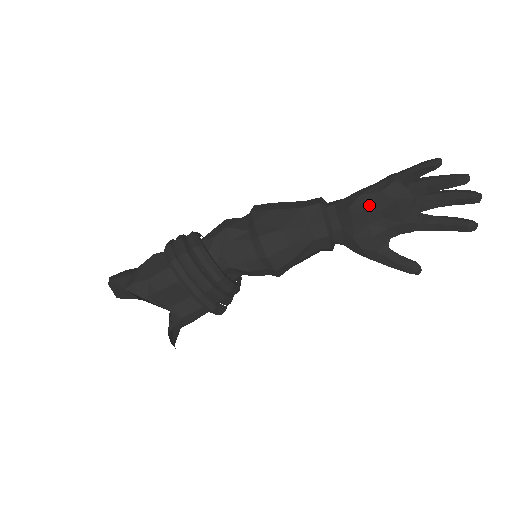
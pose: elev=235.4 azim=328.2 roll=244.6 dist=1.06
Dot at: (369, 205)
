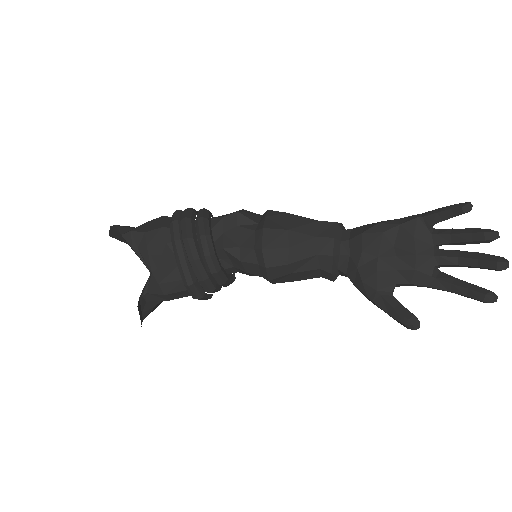
Dot at: (384, 235)
